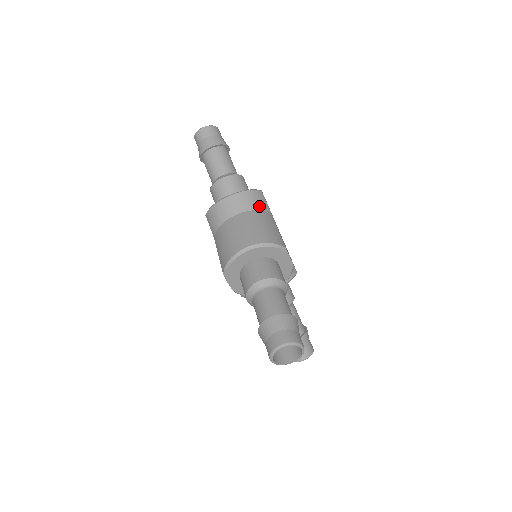
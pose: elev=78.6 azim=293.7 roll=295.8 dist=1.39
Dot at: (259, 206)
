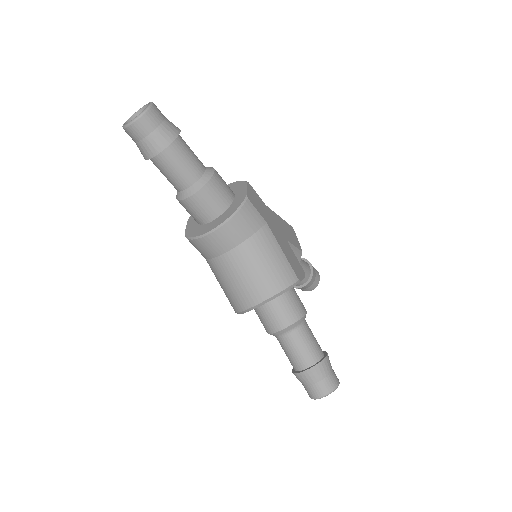
Dot at: (253, 228)
